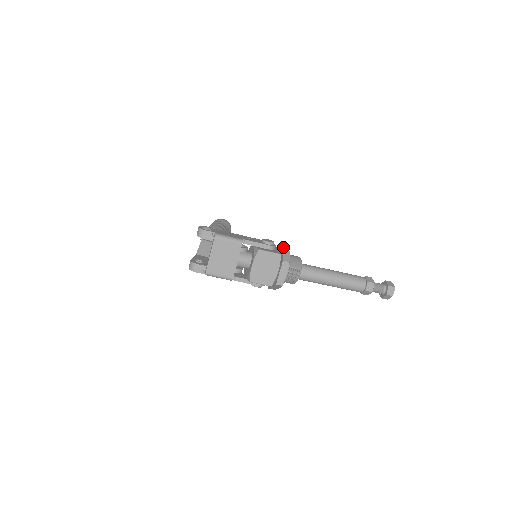
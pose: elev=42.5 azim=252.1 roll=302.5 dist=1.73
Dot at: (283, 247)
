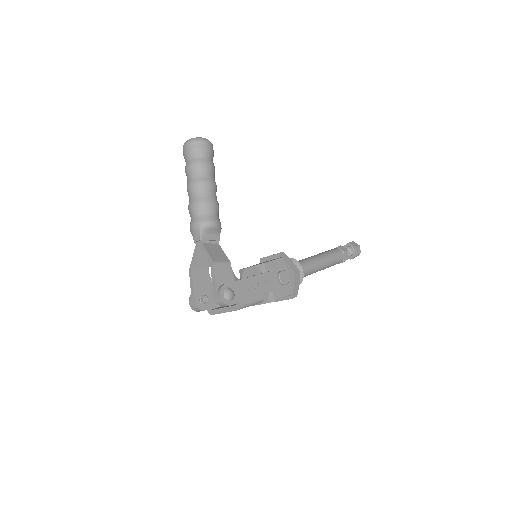
Dot at: (296, 279)
